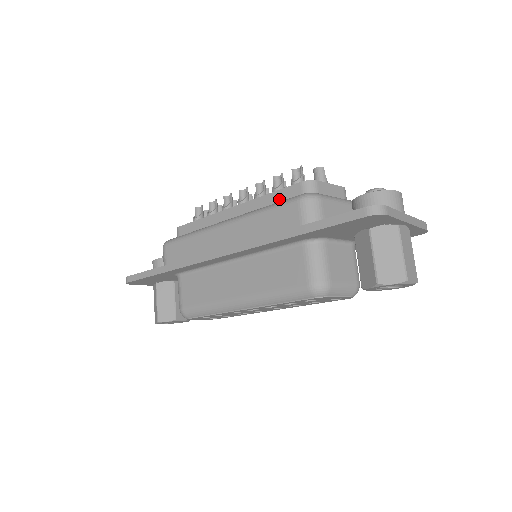
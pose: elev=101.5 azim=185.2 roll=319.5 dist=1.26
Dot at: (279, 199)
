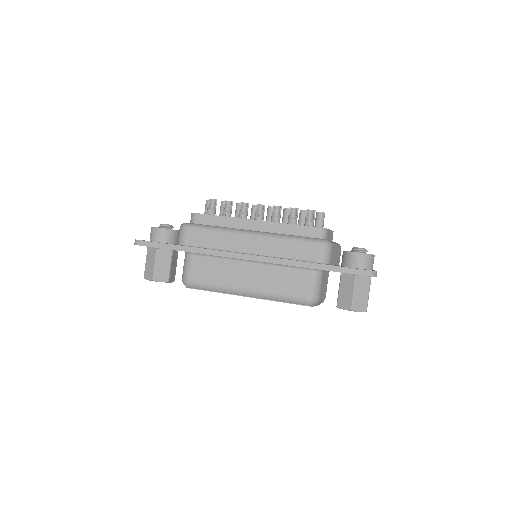
Dot at: (299, 232)
